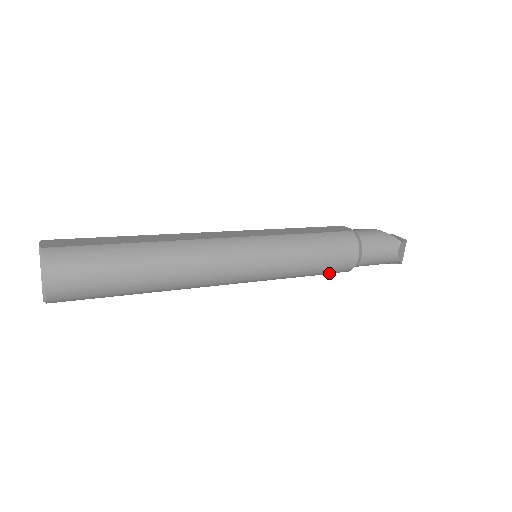
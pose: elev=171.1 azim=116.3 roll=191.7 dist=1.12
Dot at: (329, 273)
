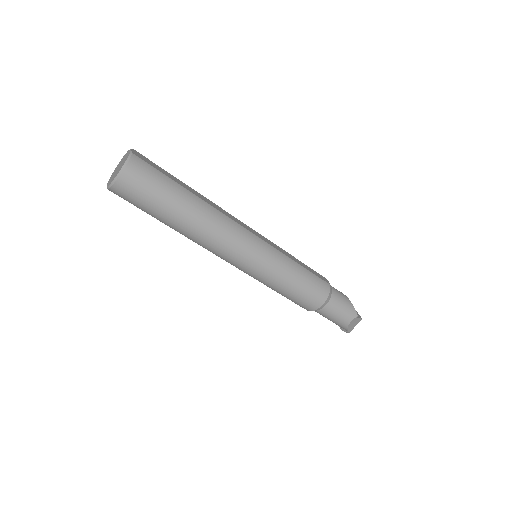
Dot at: (296, 302)
